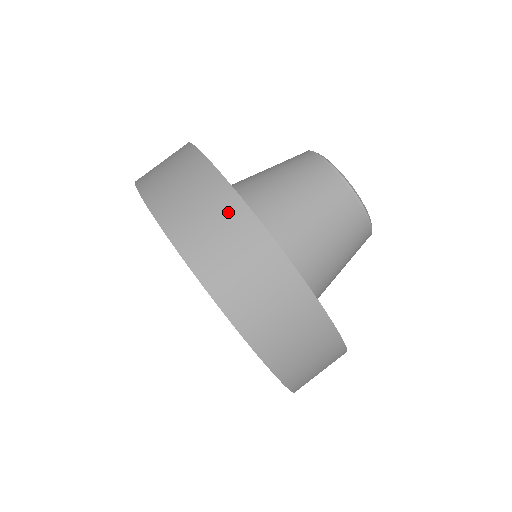
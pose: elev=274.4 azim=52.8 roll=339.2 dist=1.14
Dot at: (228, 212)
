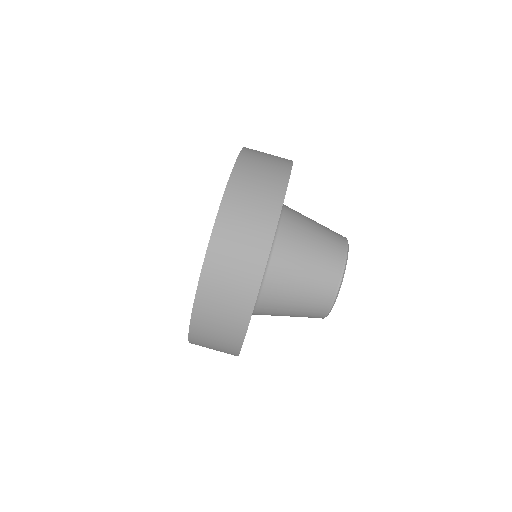
Dot at: (254, 256)
